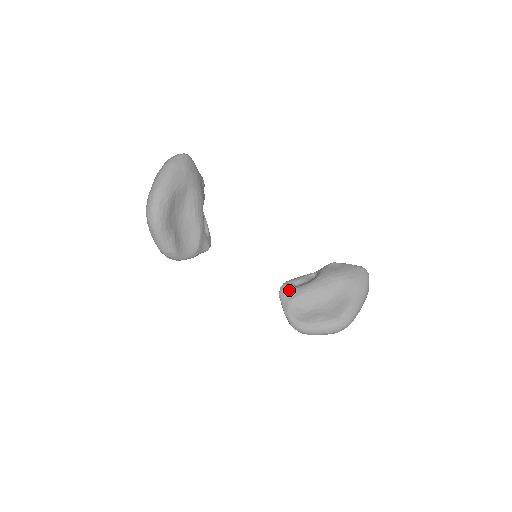
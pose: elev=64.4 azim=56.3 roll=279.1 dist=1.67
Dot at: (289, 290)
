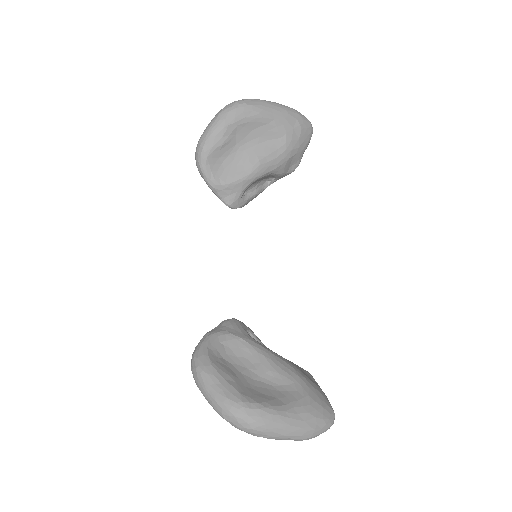
Dot at: (239, 326)
